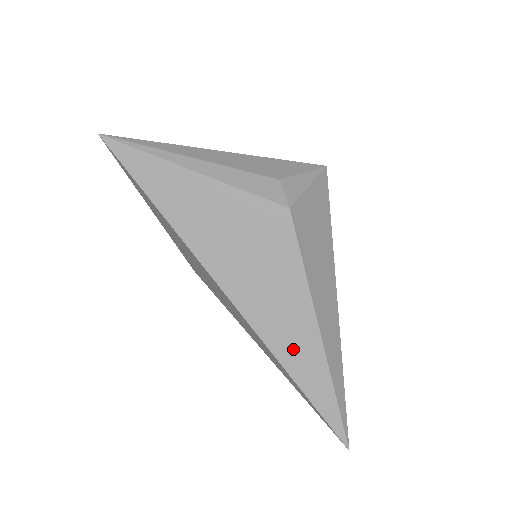
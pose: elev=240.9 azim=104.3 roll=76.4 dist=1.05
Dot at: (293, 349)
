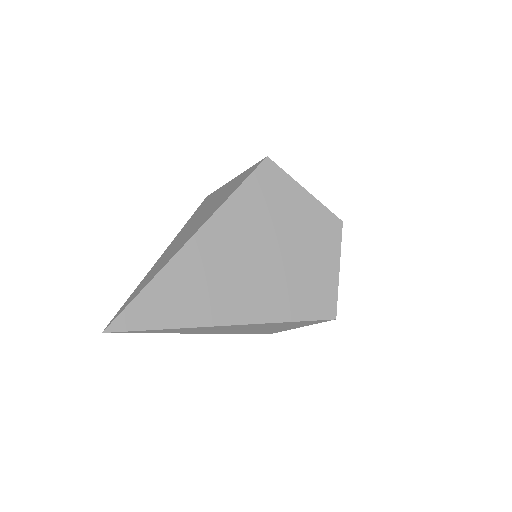
Dot at: occluded
